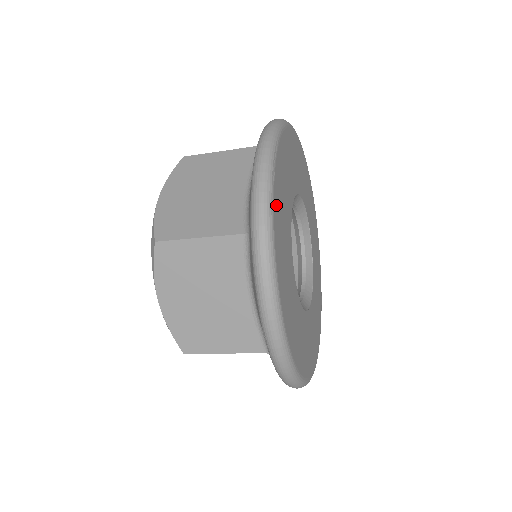
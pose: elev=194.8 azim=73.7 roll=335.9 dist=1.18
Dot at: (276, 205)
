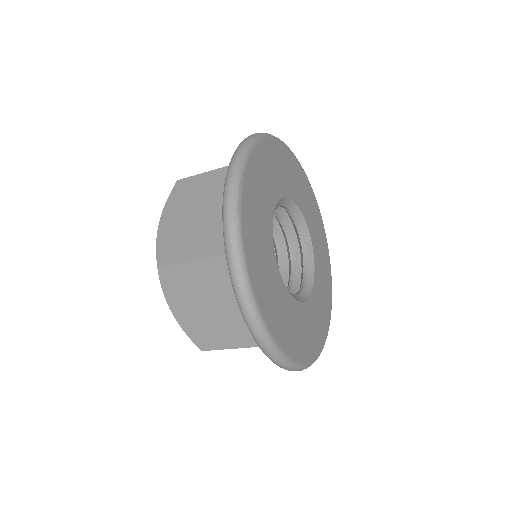
Dot at: (246, 228)
